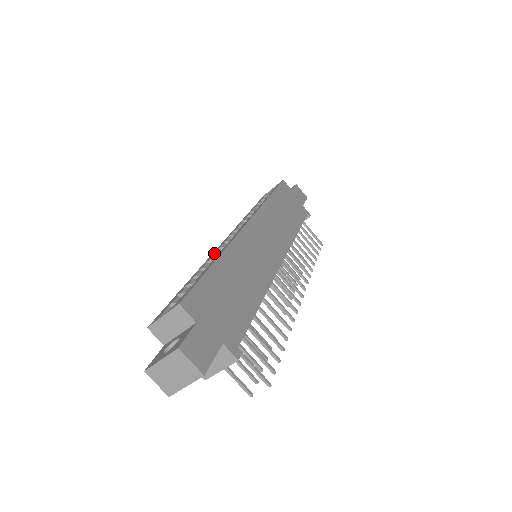
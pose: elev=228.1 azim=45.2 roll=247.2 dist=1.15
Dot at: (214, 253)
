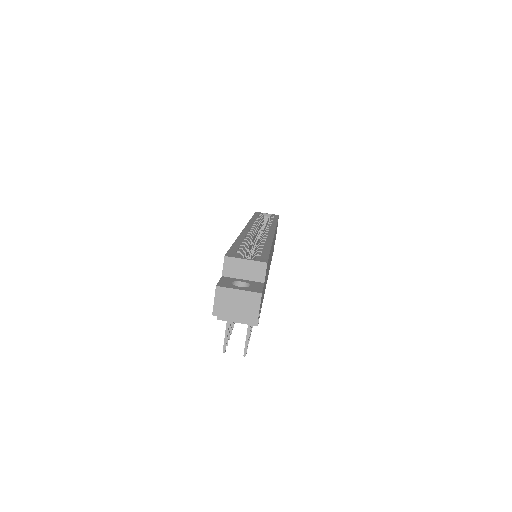
Dot at: (249, 233)
